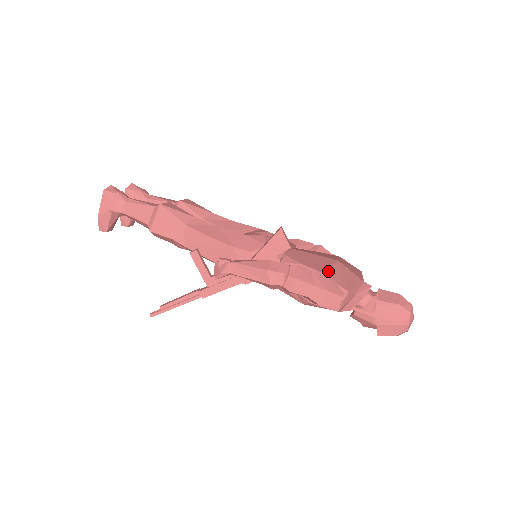
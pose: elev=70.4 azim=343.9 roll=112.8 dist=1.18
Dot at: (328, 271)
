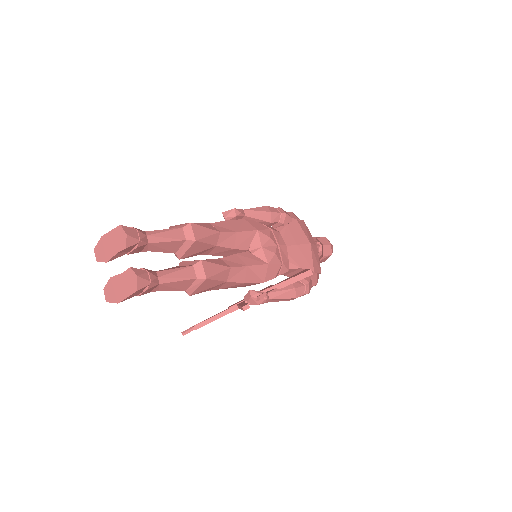
Dot at: (314, 266)
